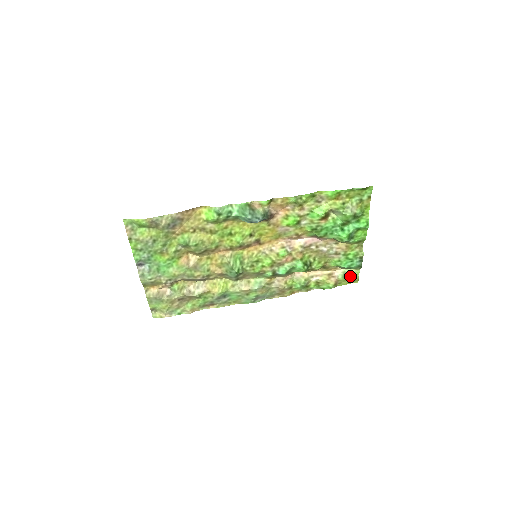
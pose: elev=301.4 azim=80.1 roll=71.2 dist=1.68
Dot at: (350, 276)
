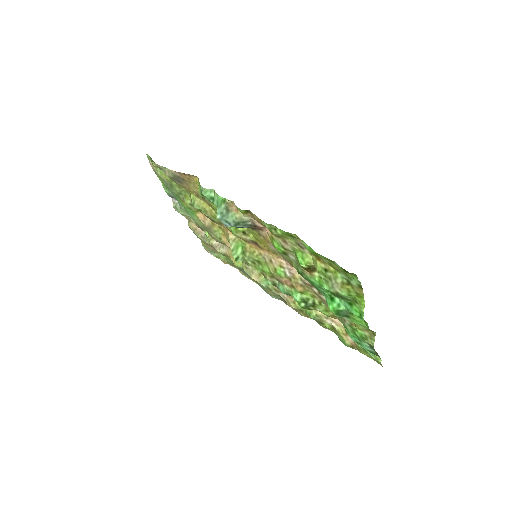
Dot at: (369, 352)
